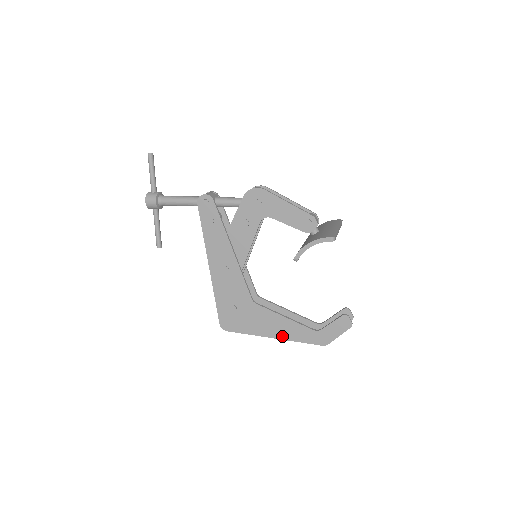
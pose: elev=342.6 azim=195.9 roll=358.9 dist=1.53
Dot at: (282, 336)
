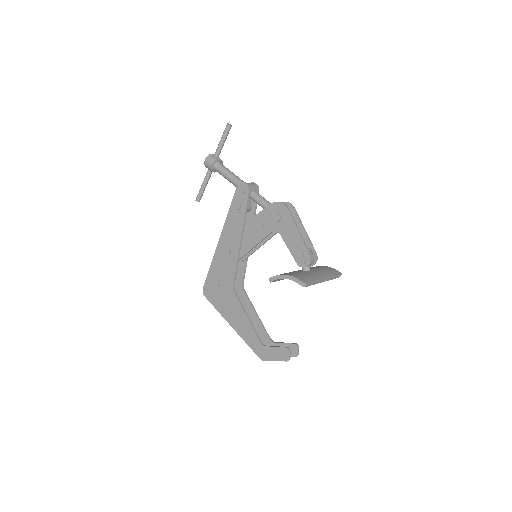
Dot at: (238, 329)
